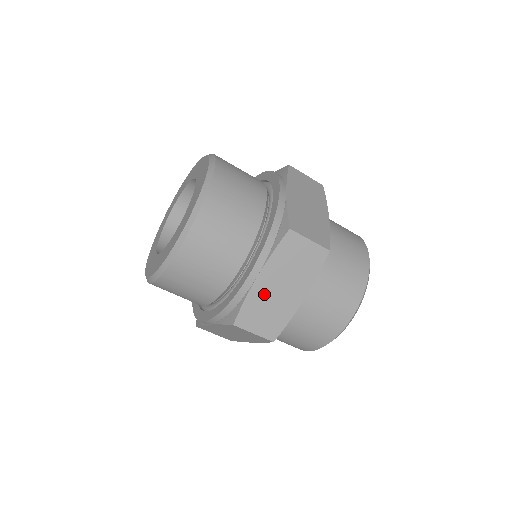
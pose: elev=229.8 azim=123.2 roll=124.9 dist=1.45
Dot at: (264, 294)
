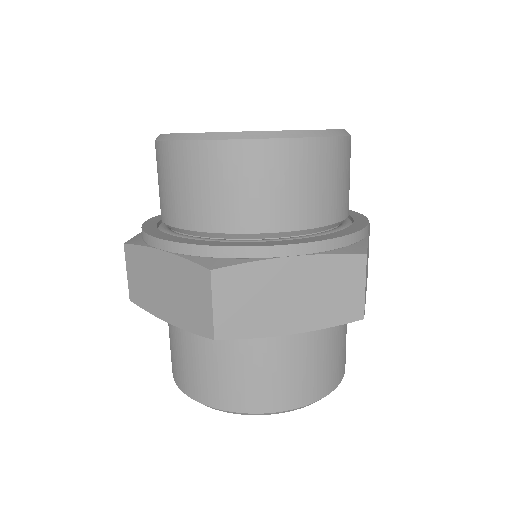
Dot at: (273, 281)
